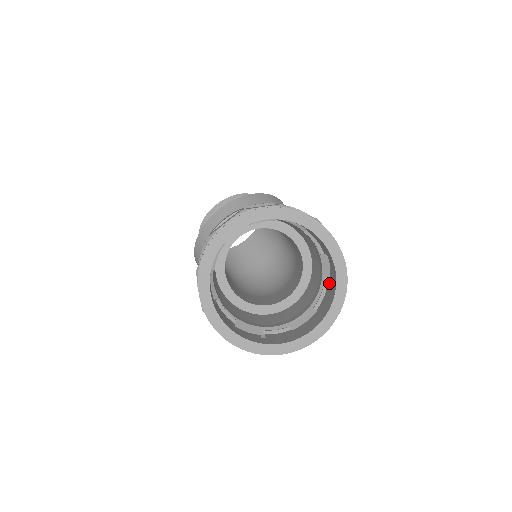
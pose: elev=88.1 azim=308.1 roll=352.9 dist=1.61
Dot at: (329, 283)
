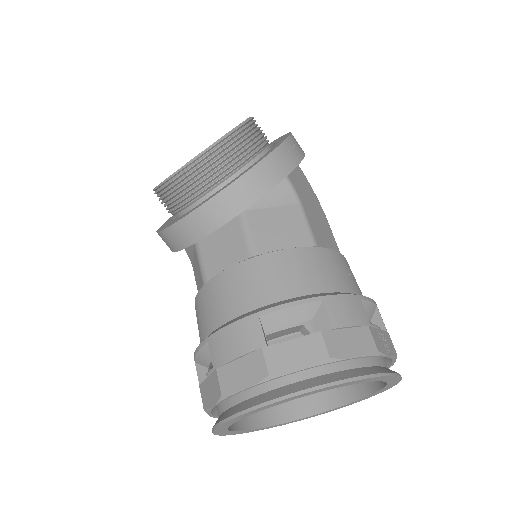
Dot at: occluded
